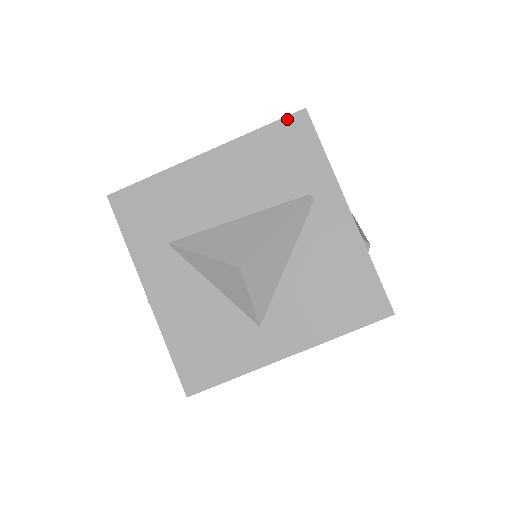
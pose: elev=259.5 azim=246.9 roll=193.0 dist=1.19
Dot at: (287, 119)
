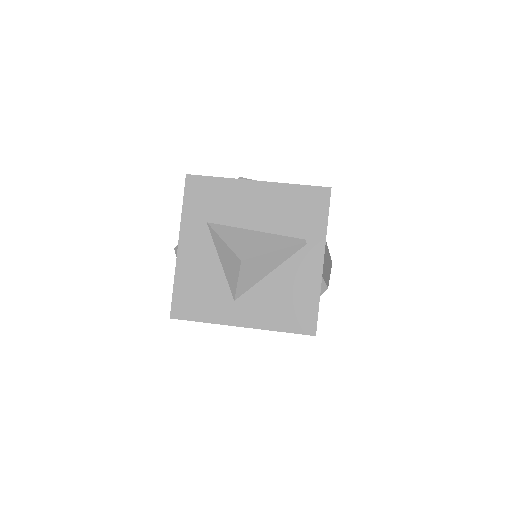
Dot at: (317, 188)
